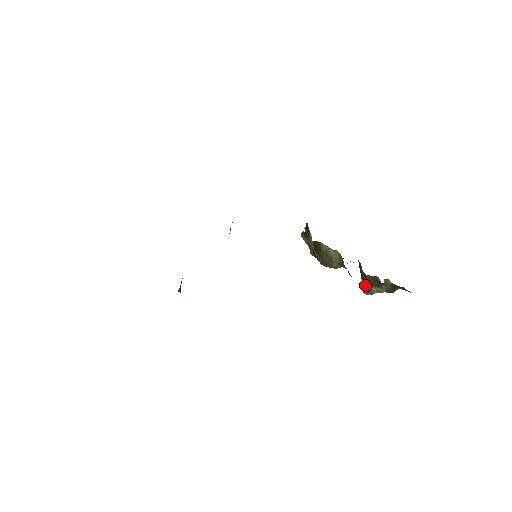
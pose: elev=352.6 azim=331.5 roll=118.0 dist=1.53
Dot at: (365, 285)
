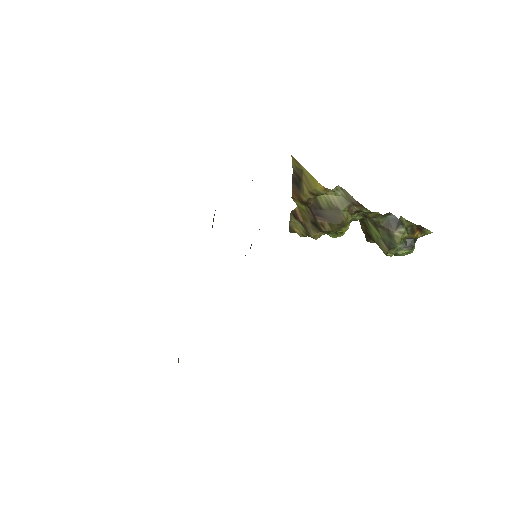
Dot at: (385, 240)
